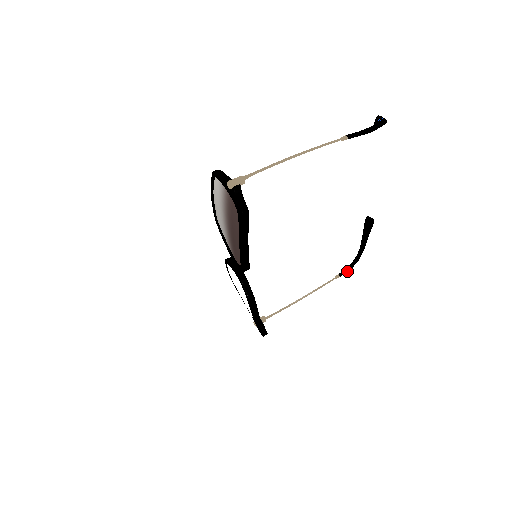
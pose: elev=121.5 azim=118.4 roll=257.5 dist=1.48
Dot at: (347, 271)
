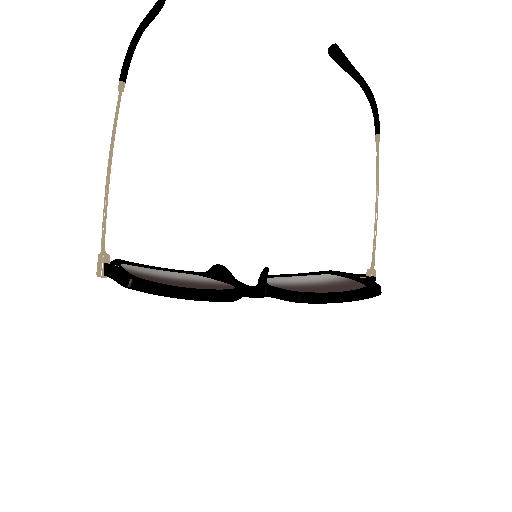
Dot at: (377, 120)
